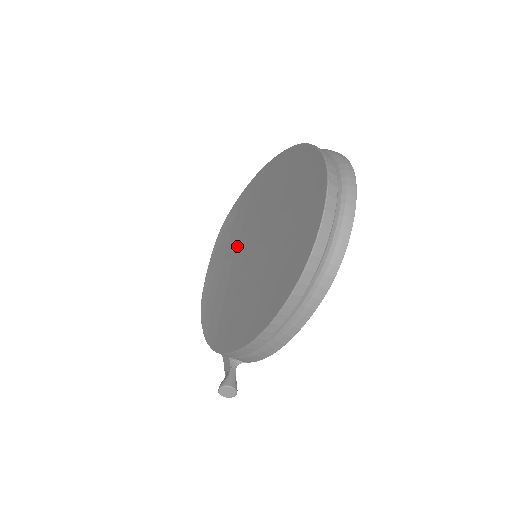
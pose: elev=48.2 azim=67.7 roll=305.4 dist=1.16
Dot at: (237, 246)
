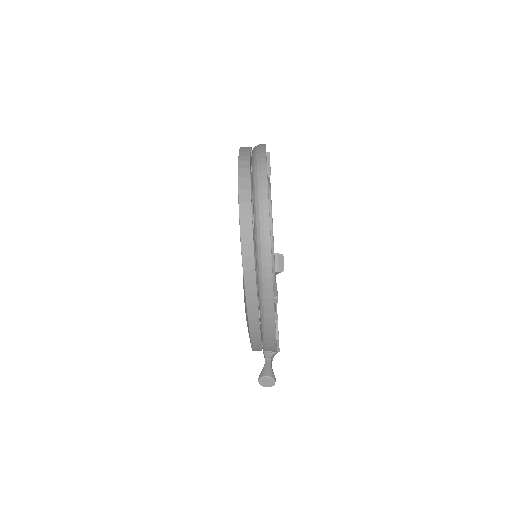
Dot at: occluded
